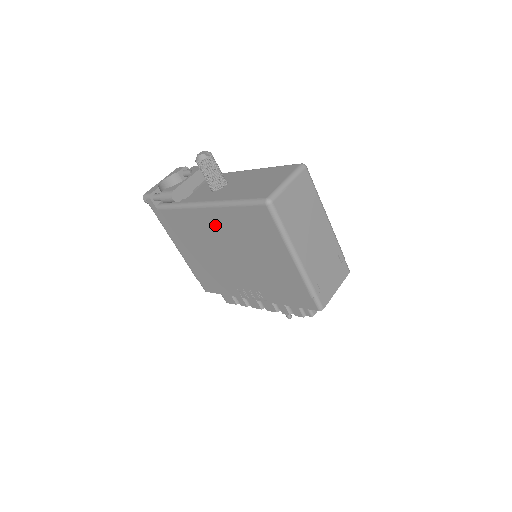
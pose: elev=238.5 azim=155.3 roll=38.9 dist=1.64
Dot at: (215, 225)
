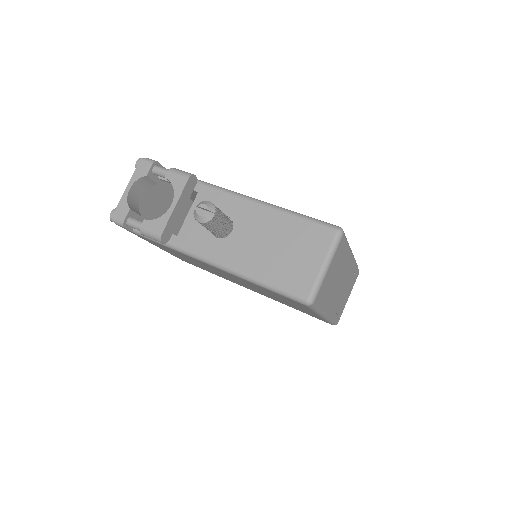
Dot at: occluded
